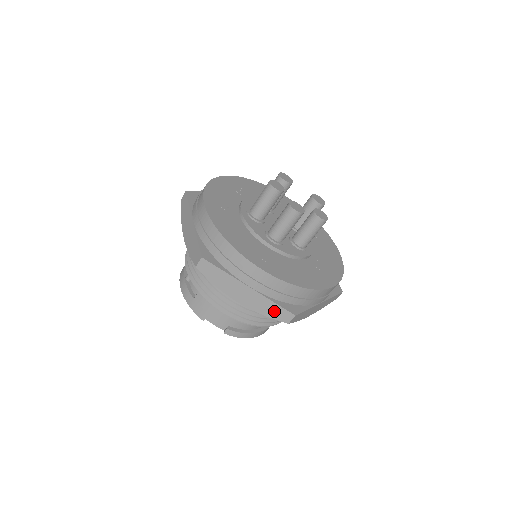
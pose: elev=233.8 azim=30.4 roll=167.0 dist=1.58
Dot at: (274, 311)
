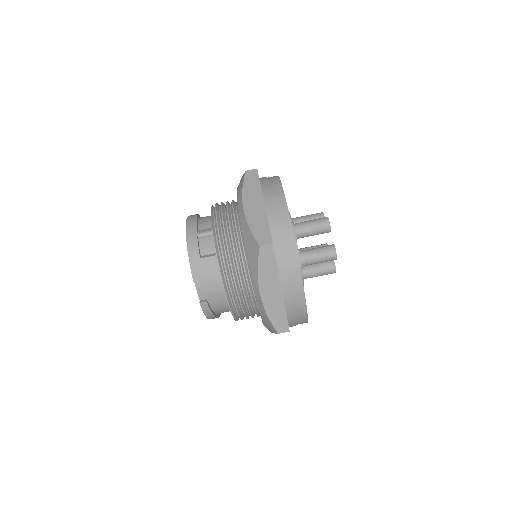
Dot at: (279, 318)
